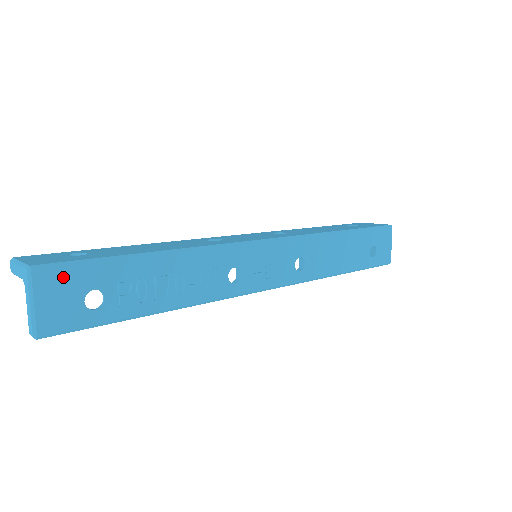
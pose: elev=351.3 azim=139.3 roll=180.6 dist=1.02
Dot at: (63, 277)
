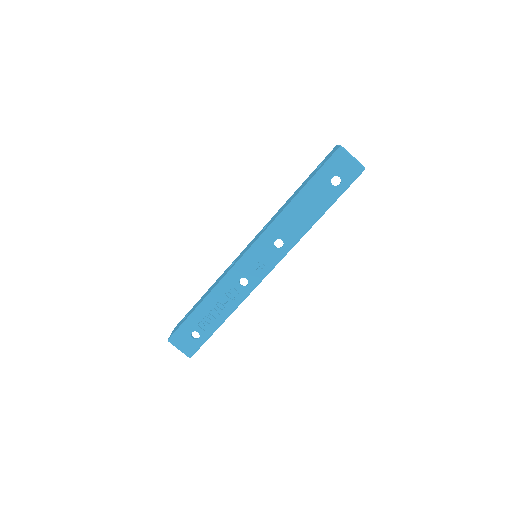
Dot at: (179, 336)
